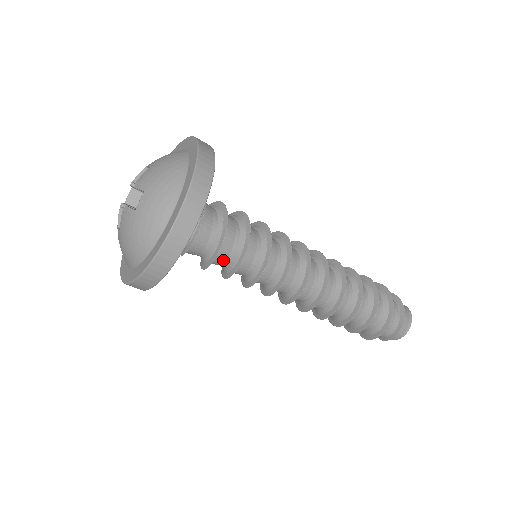
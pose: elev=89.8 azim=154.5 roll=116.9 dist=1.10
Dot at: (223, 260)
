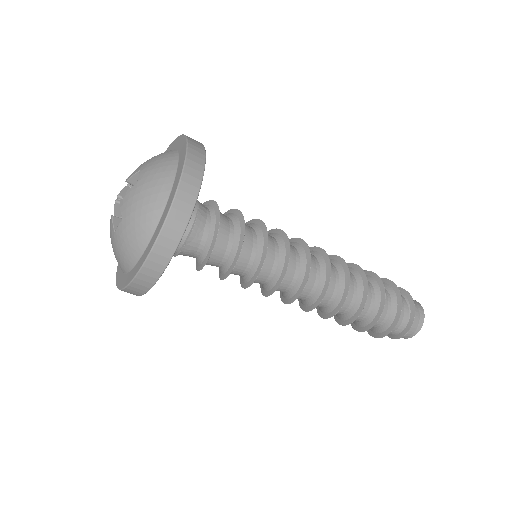
Dot at: (213, 265)
